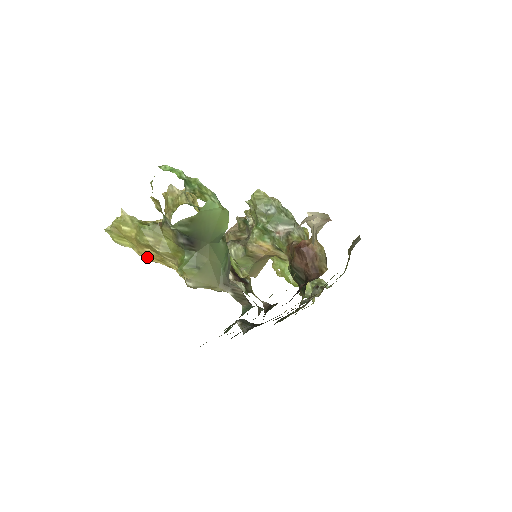
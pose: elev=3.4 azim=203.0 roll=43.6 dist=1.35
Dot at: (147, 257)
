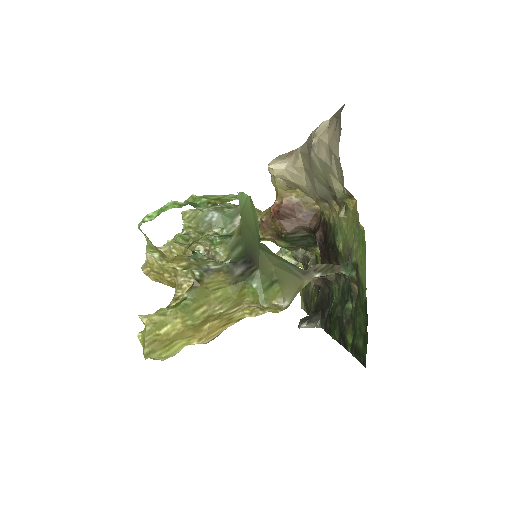
Dot at: (212, 335)
